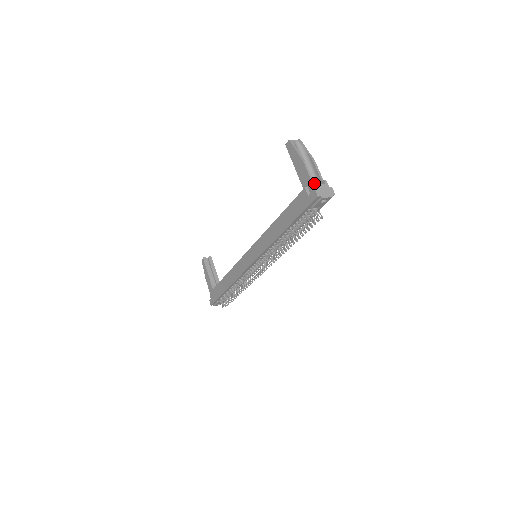
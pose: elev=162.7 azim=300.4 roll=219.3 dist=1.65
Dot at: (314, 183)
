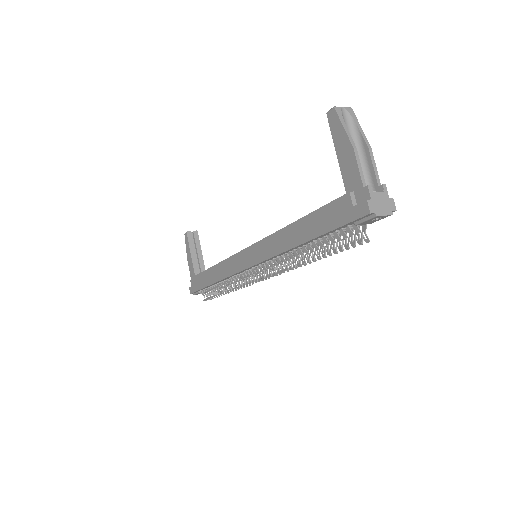
Dot at: (367, 189)
